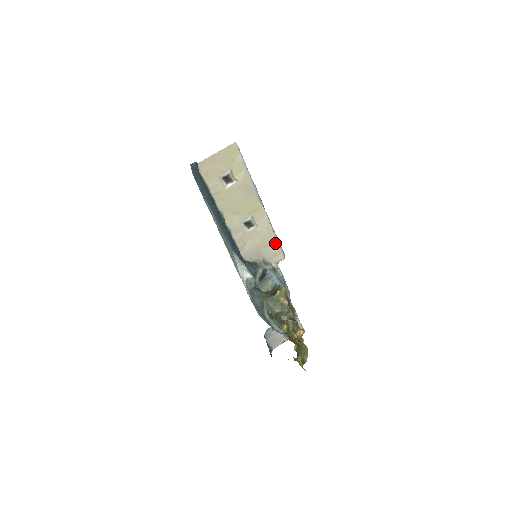
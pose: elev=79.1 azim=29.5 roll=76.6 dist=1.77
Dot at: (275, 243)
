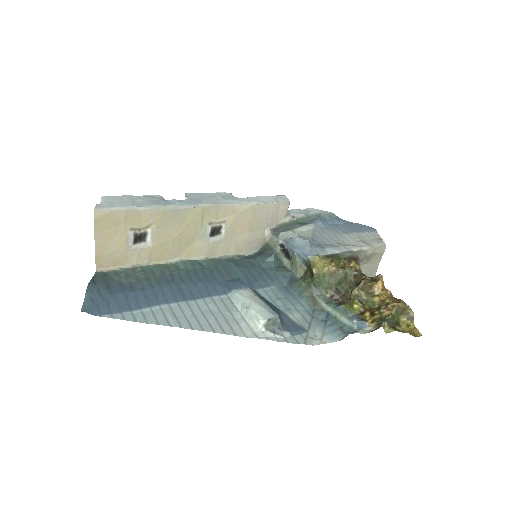
Dot at: (262, 207)
